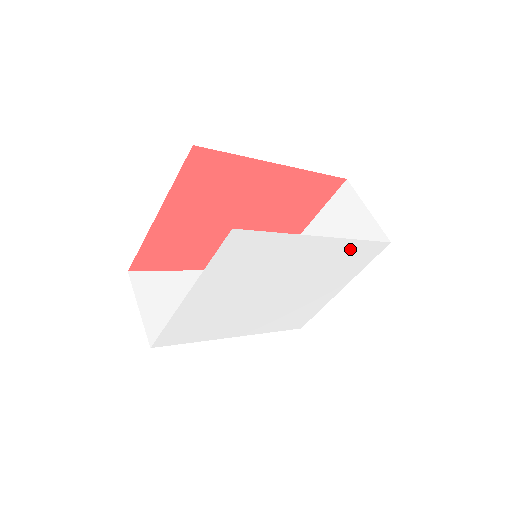
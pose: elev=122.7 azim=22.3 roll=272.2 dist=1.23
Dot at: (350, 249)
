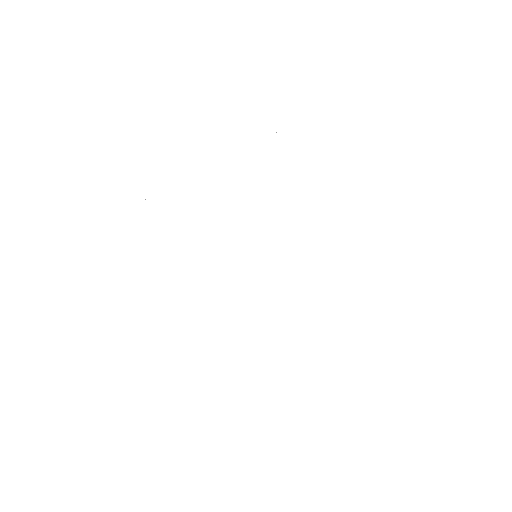
Dot at: (358, 248)
